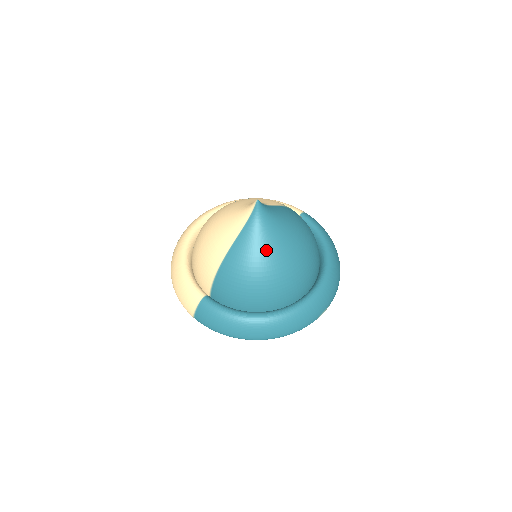
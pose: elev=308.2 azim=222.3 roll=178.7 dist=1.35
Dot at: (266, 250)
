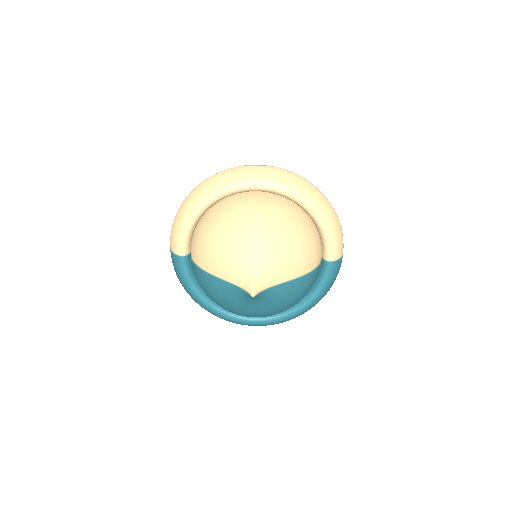
Dot at: (235, 304)
